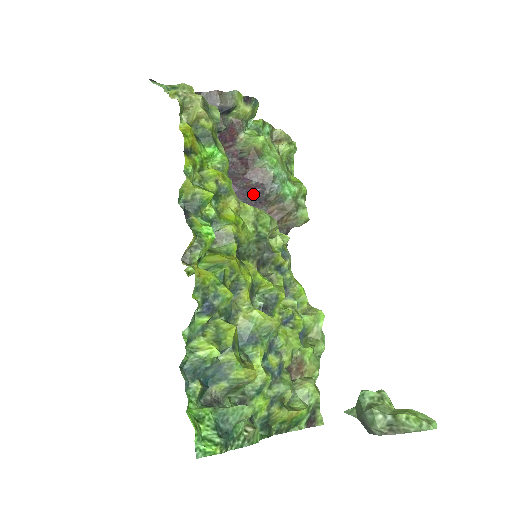
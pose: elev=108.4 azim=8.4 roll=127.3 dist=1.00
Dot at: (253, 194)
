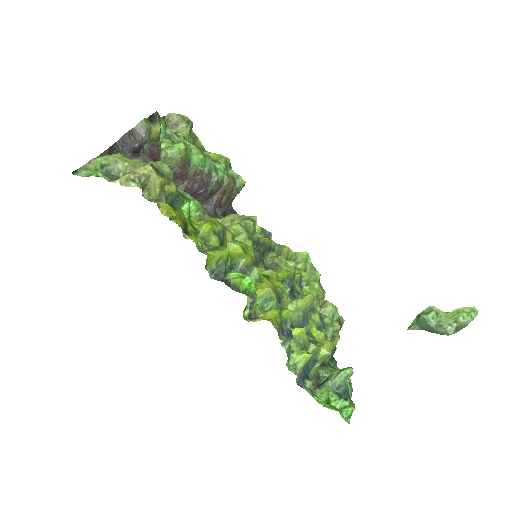
Dot at: (198, 197)
